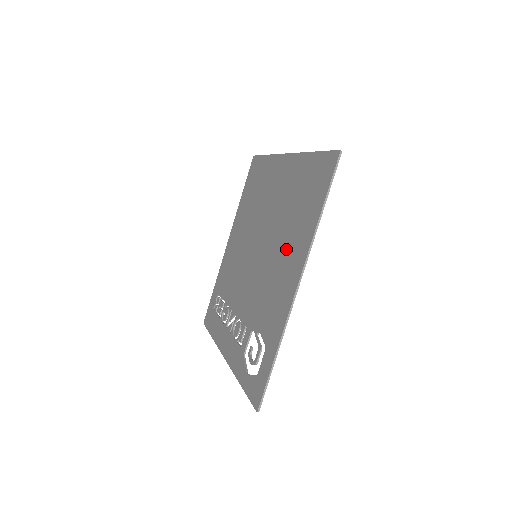
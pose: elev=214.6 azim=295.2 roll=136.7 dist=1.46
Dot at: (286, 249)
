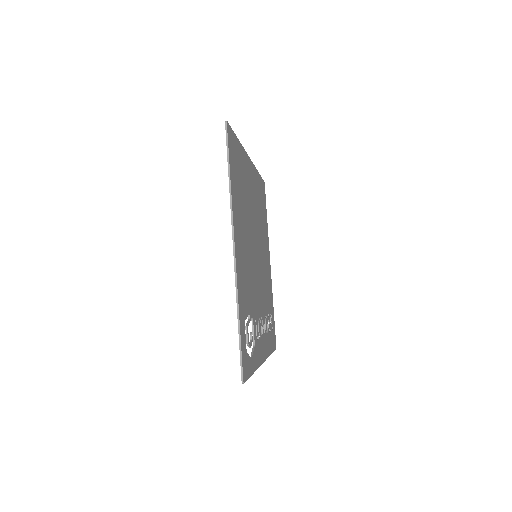
Dot at: occluded
